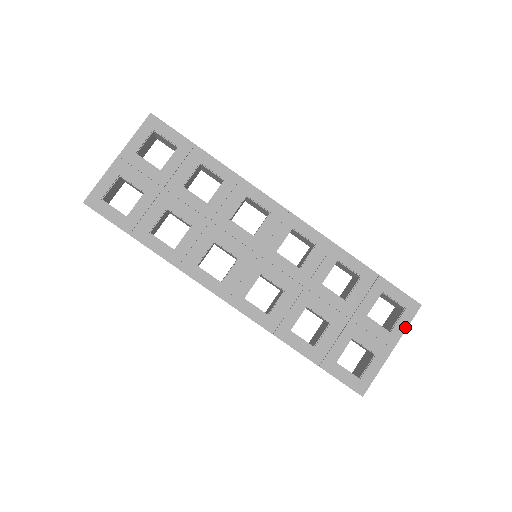
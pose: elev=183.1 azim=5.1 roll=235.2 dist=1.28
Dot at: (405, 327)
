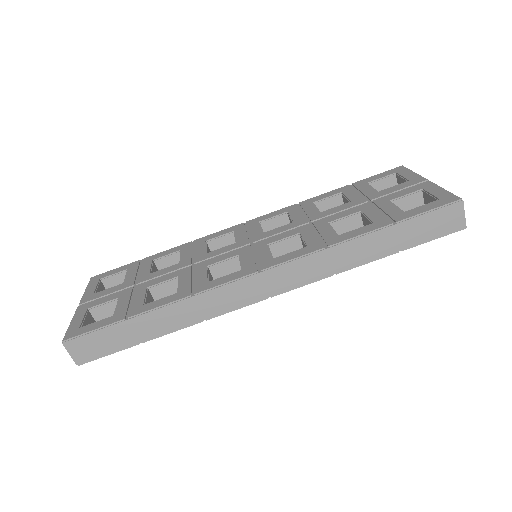
Dot at: (413, 173)
